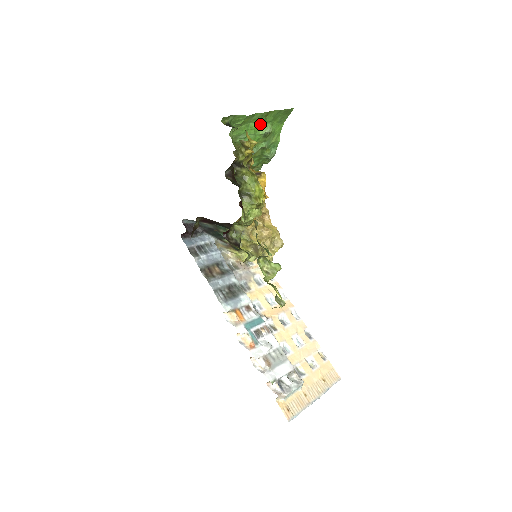
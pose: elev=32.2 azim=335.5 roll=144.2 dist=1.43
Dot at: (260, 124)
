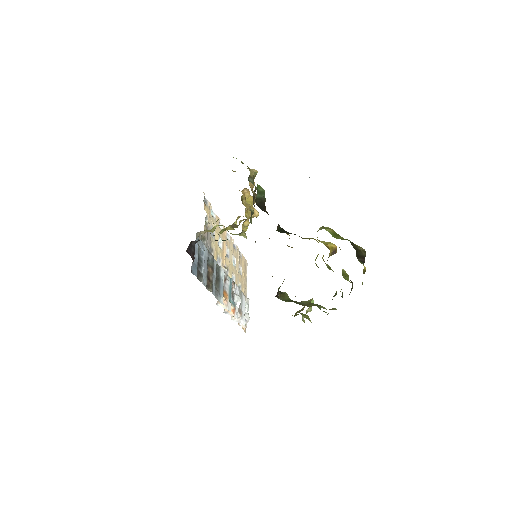
Dot at: occluded
